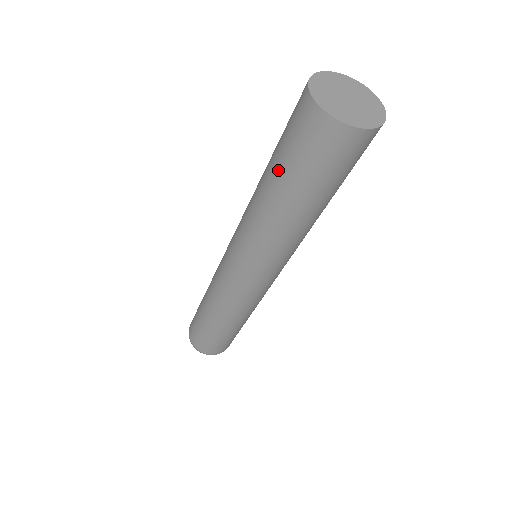
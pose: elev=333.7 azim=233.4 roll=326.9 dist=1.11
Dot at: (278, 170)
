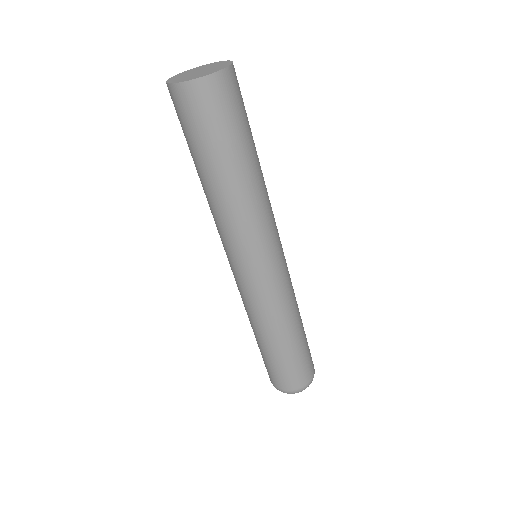
Dot at: (203, 157)
